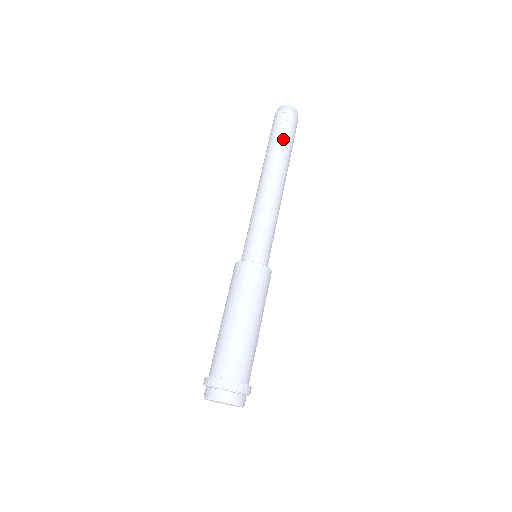
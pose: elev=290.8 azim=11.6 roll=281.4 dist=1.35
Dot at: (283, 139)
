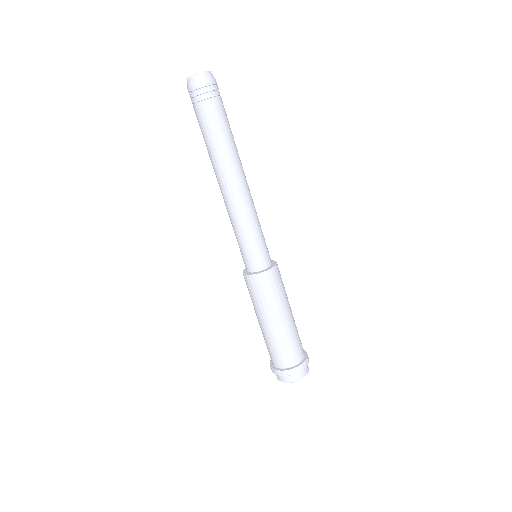
Dot at: (205, 130)
